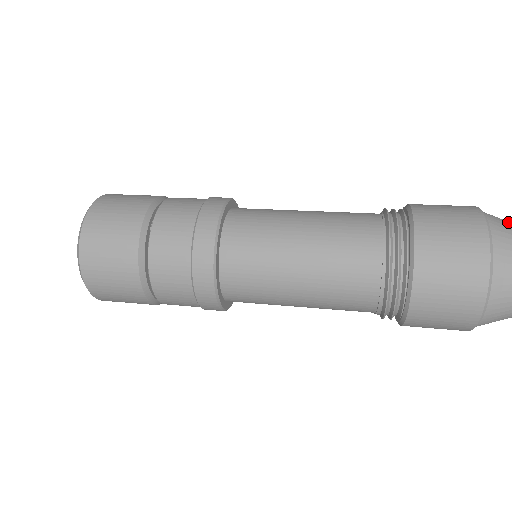
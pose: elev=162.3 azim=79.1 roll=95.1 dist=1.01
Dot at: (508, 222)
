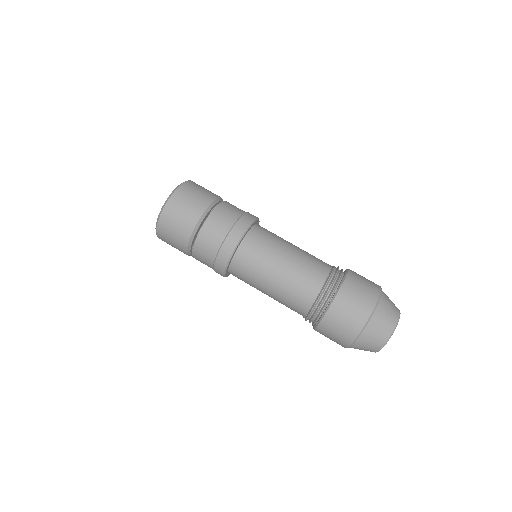
Dot at: (371, 343)
